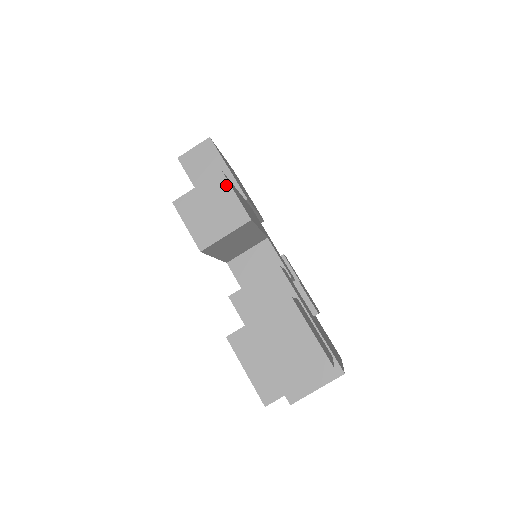
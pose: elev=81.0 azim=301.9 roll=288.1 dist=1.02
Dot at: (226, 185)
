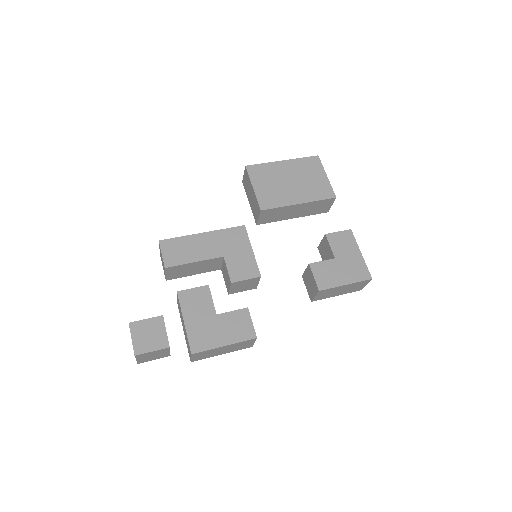
Dot at: (160, 248)
